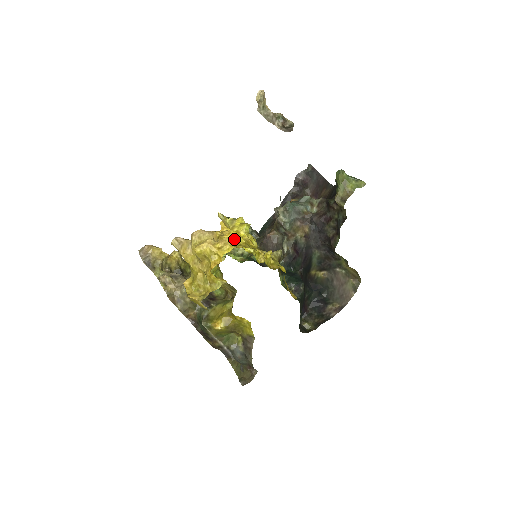
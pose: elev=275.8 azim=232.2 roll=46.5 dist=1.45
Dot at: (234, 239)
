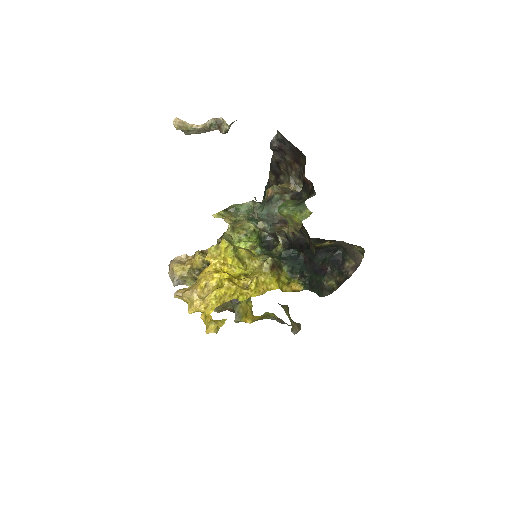
Dot at: (214, 295)
